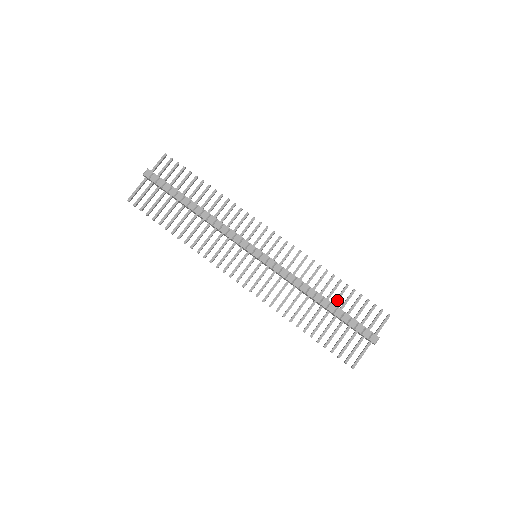
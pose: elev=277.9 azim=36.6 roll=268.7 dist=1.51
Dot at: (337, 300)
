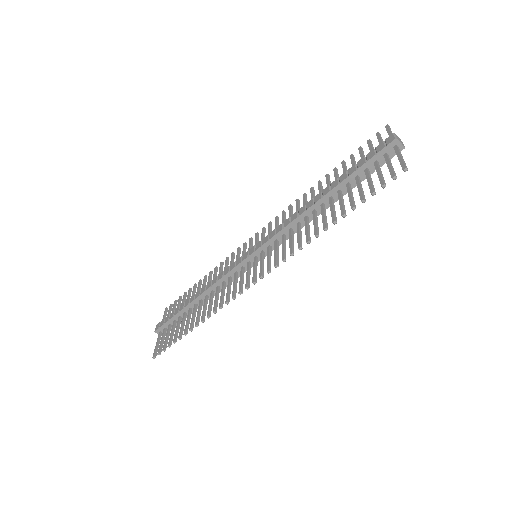
Dot at: occluded
